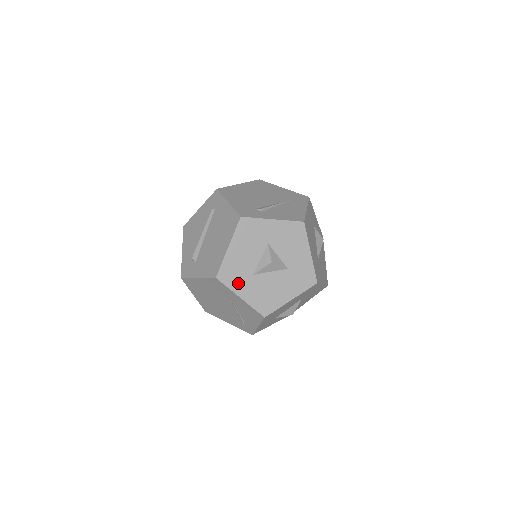
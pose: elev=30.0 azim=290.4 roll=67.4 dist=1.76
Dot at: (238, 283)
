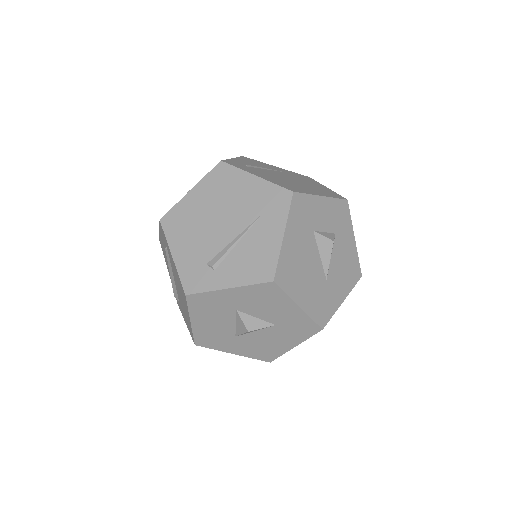
Dot at: (222, 345)
